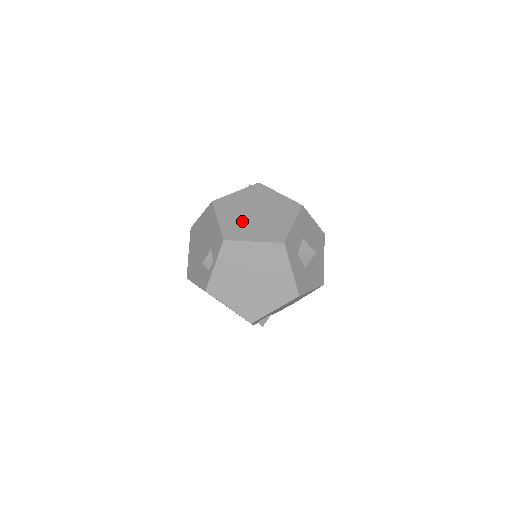
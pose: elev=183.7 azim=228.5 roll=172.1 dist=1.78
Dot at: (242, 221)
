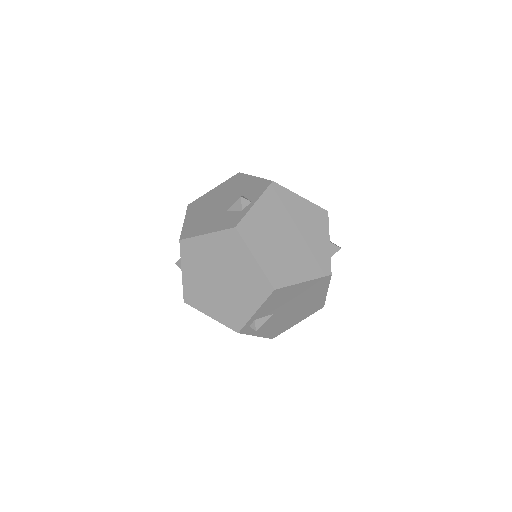
Dot at: occluded
